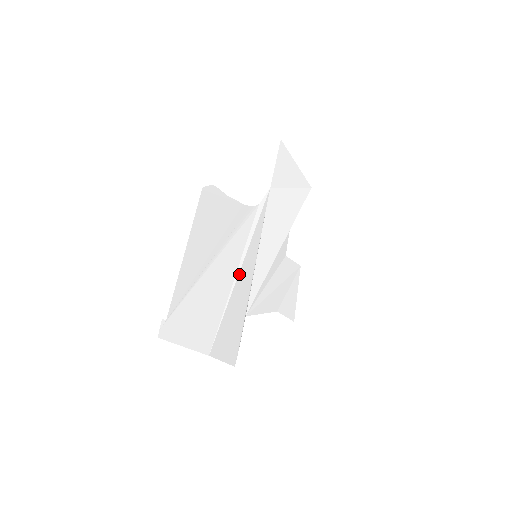
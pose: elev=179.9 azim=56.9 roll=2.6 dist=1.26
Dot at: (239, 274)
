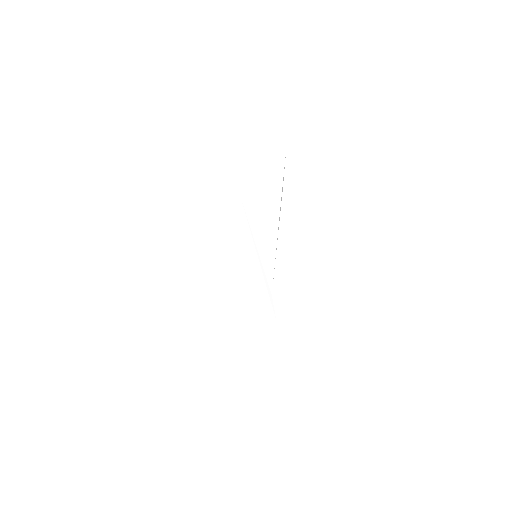
Dot at: (246, 282)
